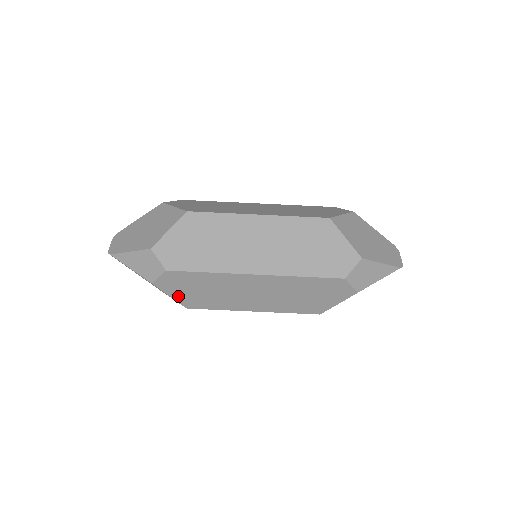
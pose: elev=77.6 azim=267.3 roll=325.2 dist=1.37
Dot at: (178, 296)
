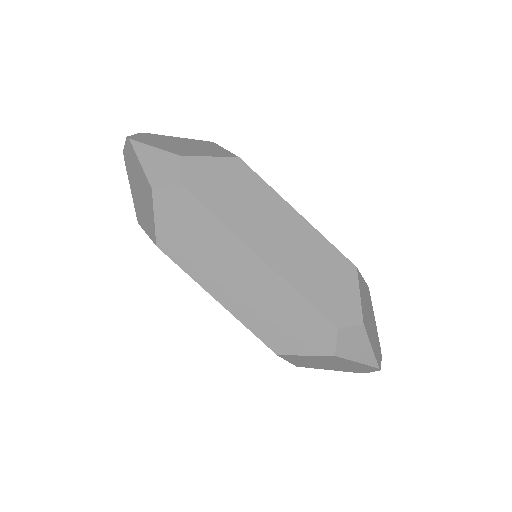
Dot at: (162, 224)
